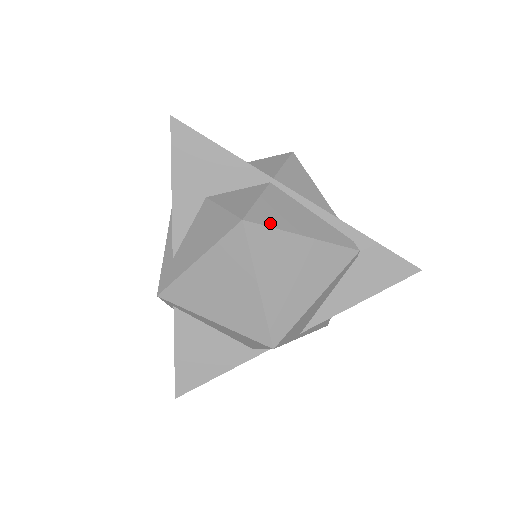
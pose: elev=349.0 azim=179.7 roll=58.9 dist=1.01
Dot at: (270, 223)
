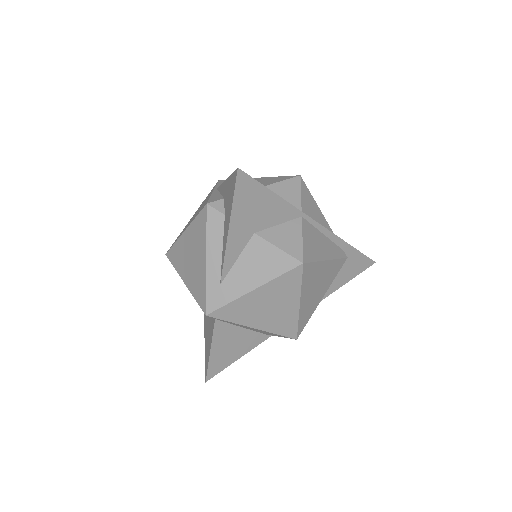
Dot at: (313, 258)
